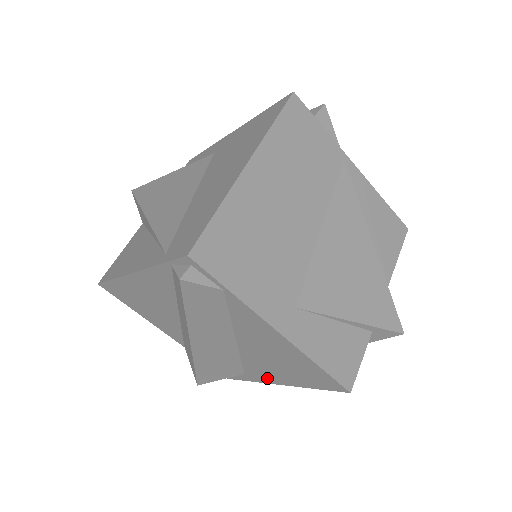
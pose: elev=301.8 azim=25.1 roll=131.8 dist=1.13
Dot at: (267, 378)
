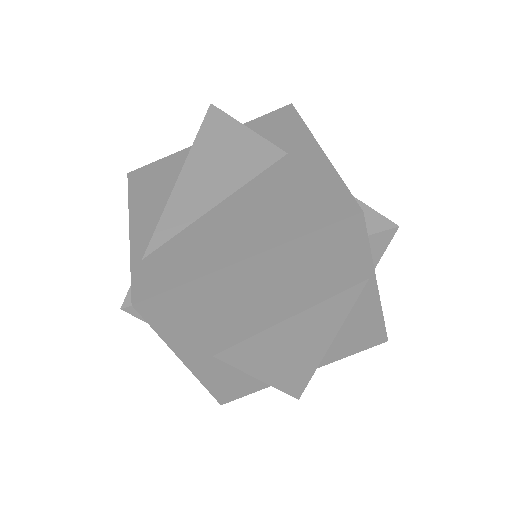
Dot at: occluded
